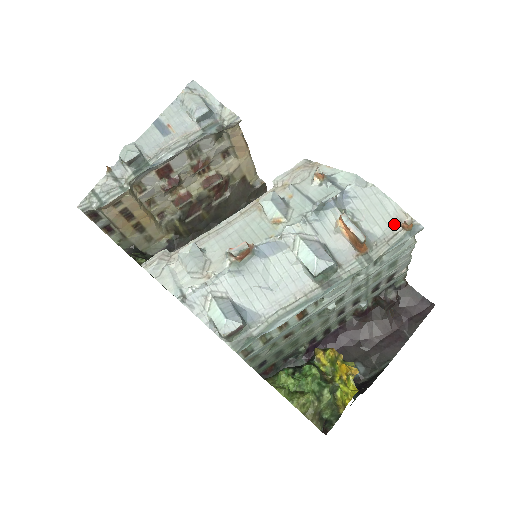
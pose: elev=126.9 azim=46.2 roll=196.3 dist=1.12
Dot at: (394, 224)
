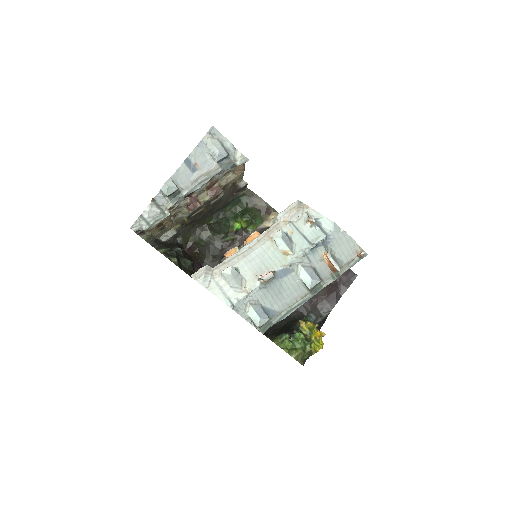
Dot at: (353, 254)
